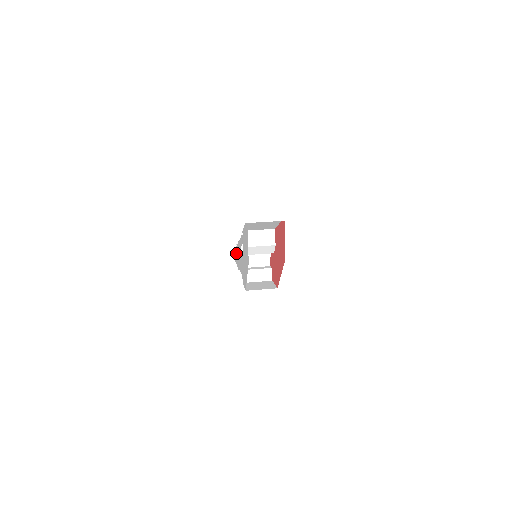
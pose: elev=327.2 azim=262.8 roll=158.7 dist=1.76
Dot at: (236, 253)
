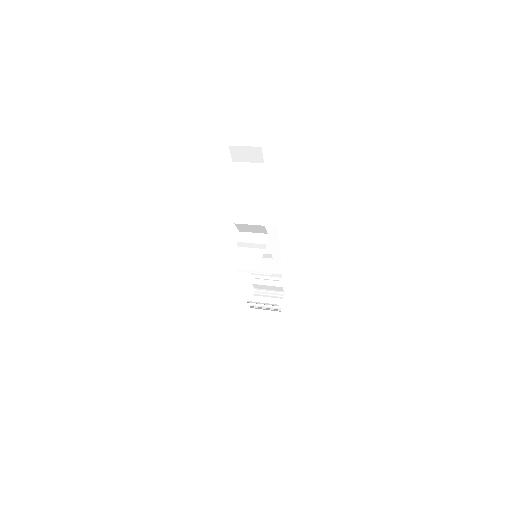
Dot at: occluded
